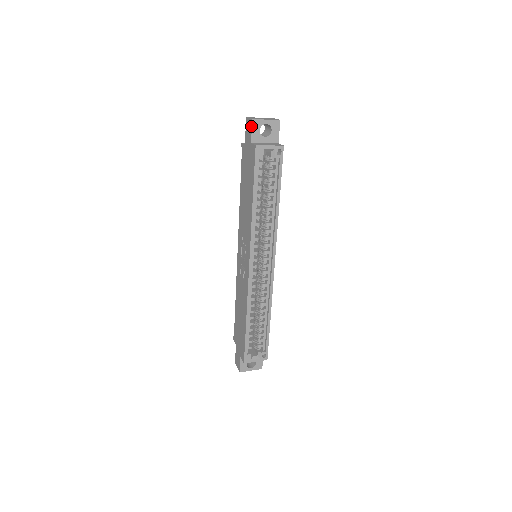
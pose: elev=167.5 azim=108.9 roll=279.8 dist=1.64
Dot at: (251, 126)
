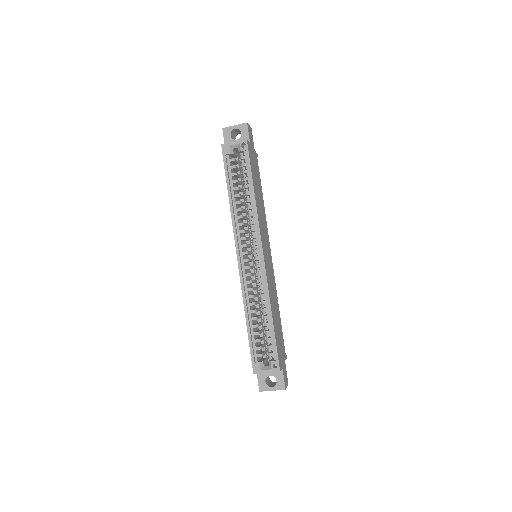
Dot at: (223, 134)
